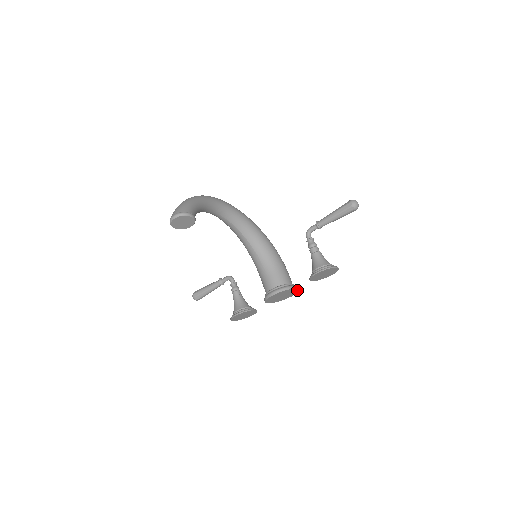
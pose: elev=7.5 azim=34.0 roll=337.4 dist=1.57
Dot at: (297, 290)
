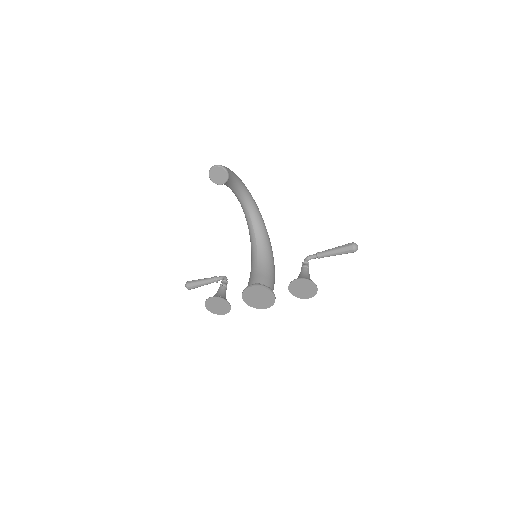
Dot at: (274, 299)
